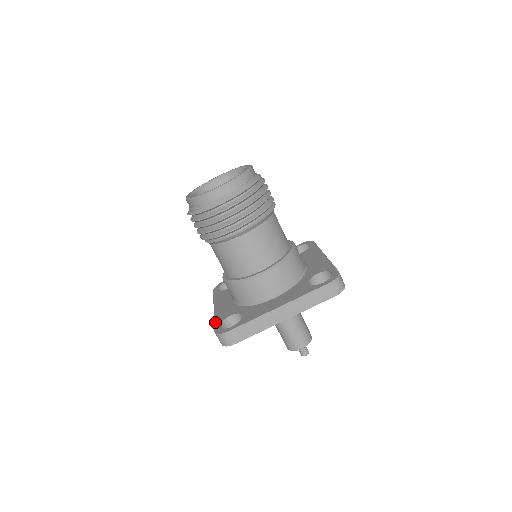
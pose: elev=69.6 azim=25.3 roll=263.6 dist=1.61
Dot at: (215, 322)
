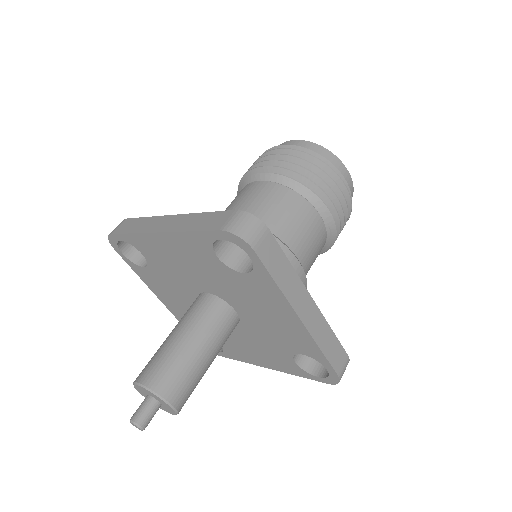
Dot at: occluded
